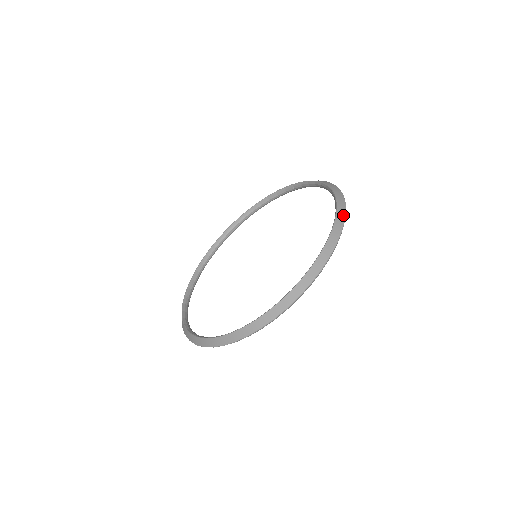
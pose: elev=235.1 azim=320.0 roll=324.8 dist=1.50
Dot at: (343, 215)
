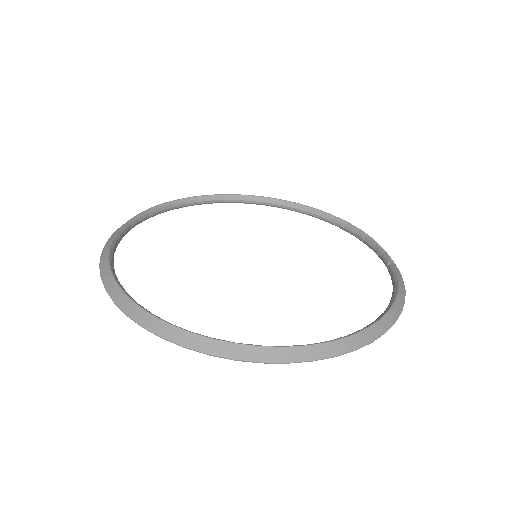
Dot at: (323, 355)
